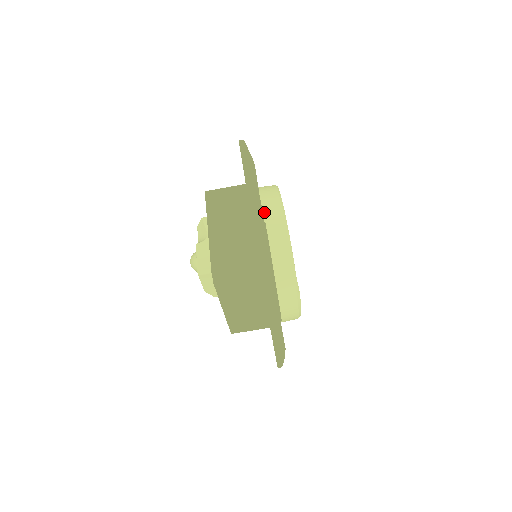
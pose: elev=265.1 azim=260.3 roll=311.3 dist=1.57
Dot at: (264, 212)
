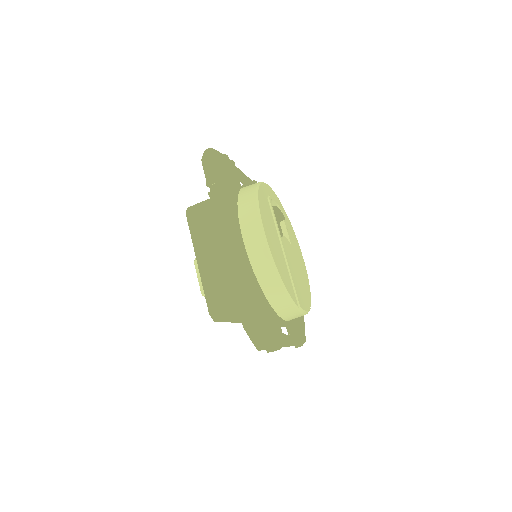
Dot at: (245, 243)
